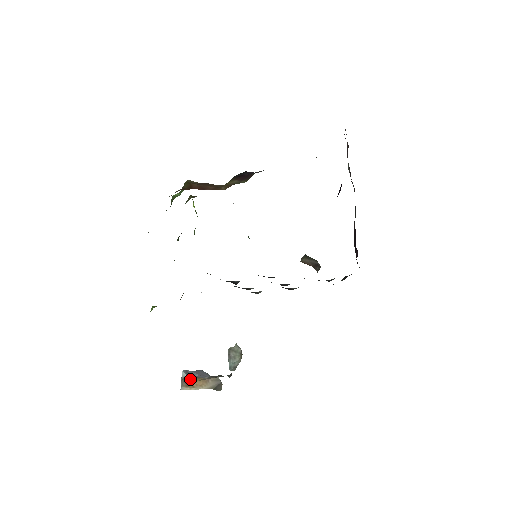
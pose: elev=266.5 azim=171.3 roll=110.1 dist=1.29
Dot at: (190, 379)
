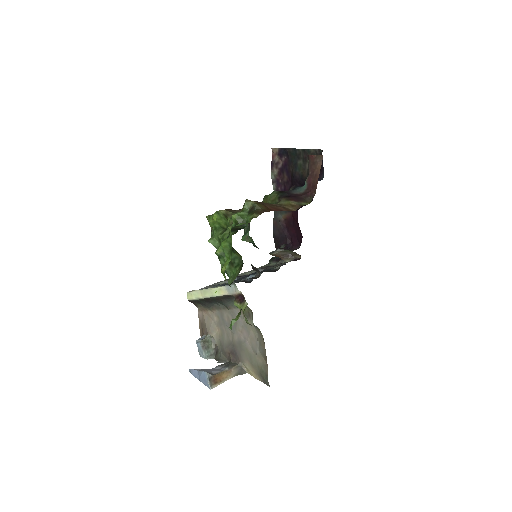
Dot at: (216, 376)
